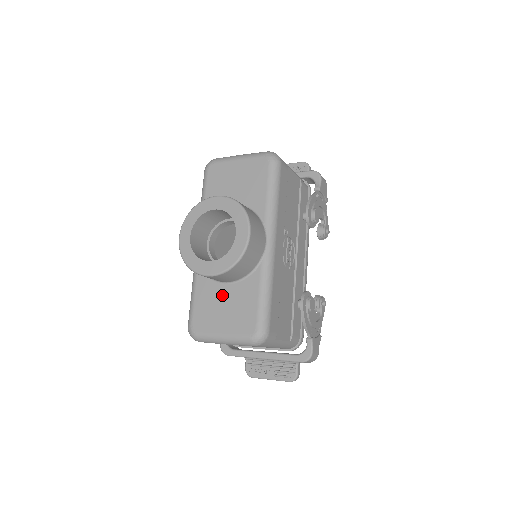
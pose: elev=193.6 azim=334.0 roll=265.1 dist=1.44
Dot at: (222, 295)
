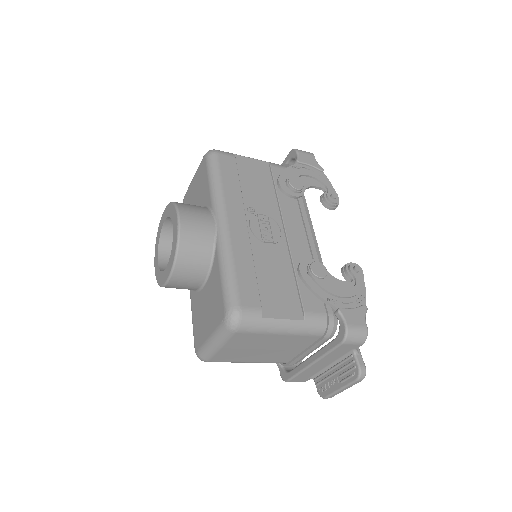
Dot at: (203, 299)
